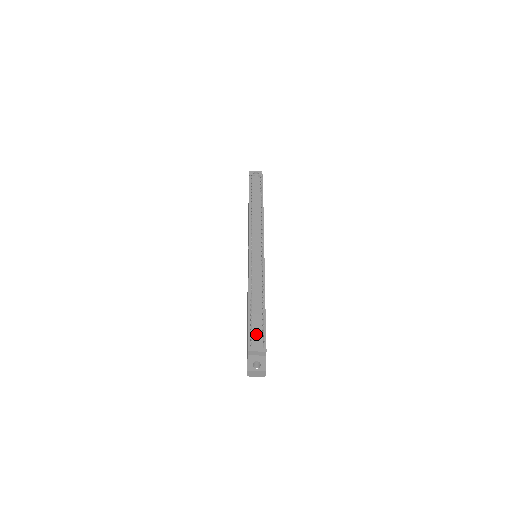
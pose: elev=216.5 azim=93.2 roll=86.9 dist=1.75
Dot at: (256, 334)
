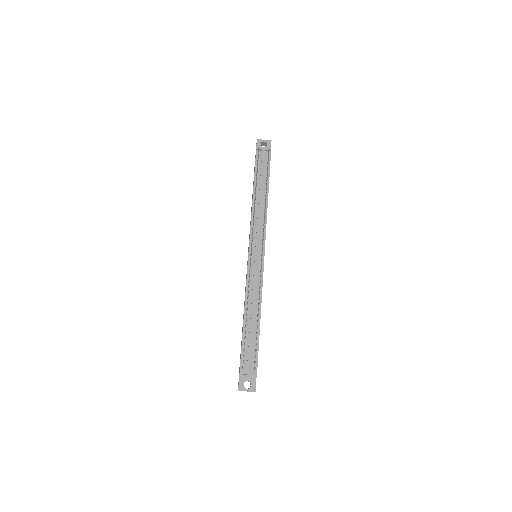
Dot at: (248, 356)
